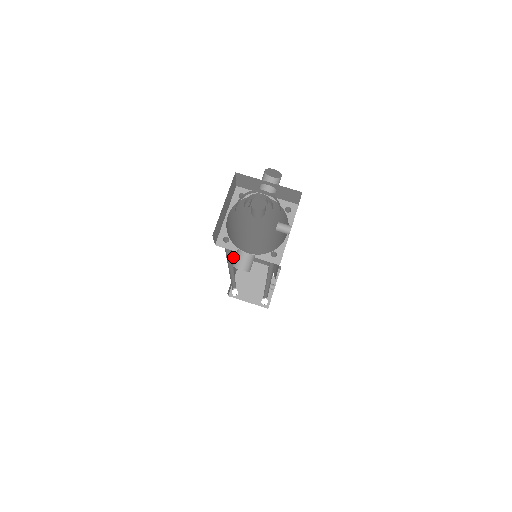
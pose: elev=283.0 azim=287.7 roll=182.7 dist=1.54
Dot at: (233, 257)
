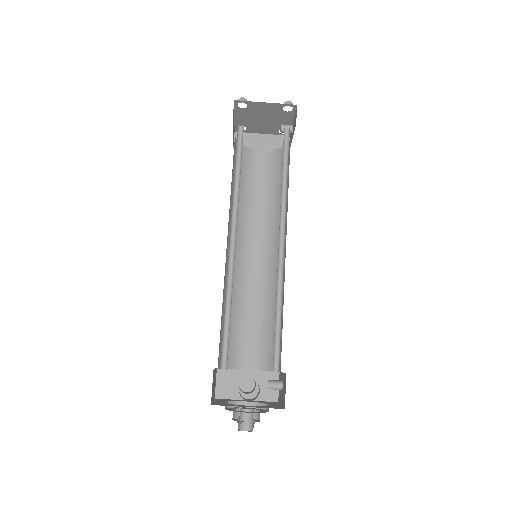
Dot at: occluded
